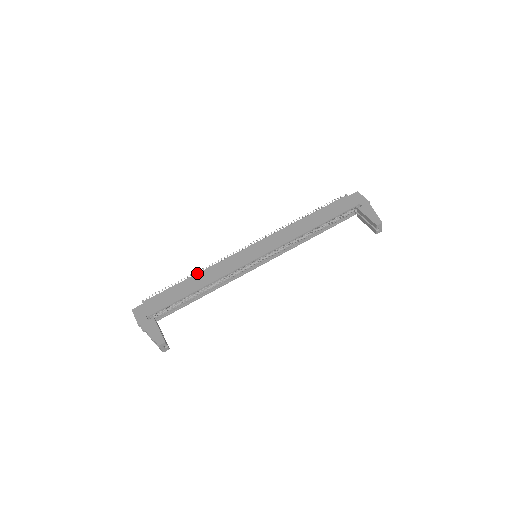
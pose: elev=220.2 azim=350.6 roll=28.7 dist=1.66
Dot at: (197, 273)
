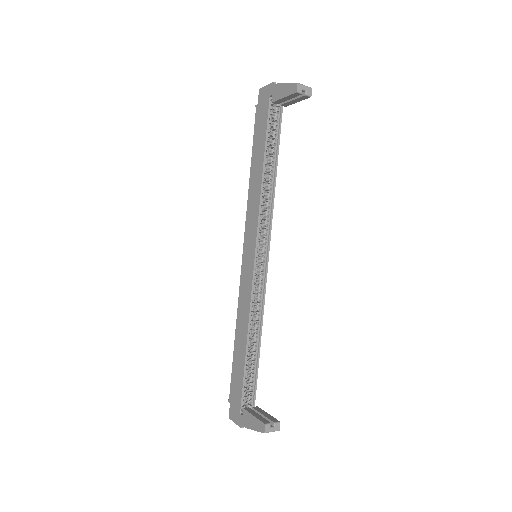
Dot at: (235, 329)
